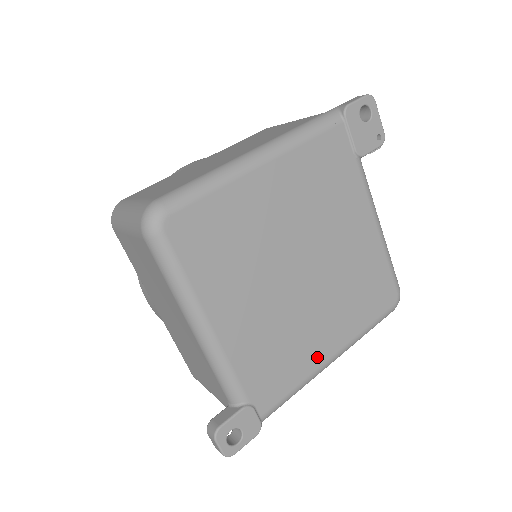
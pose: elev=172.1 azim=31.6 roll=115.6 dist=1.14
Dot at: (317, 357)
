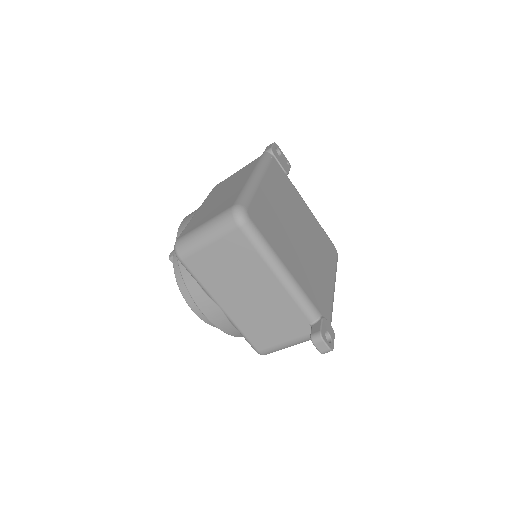
Dot at: (329, 286)
